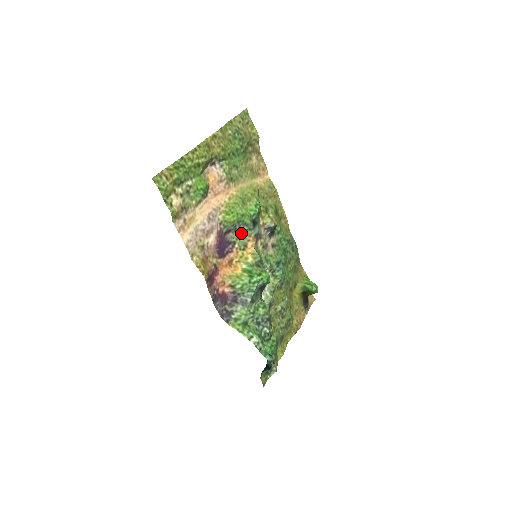
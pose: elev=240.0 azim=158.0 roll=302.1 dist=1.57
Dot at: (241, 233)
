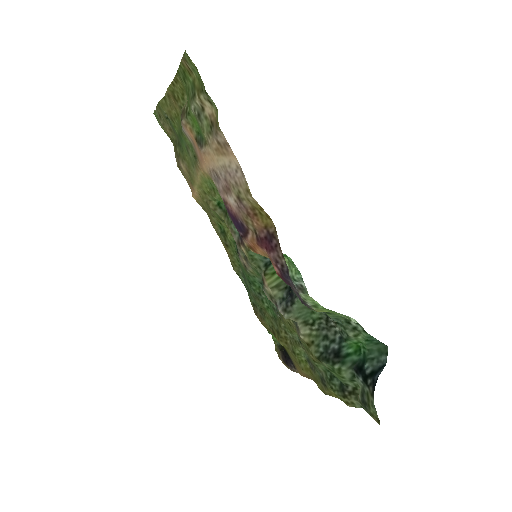
Dot at: occluded
